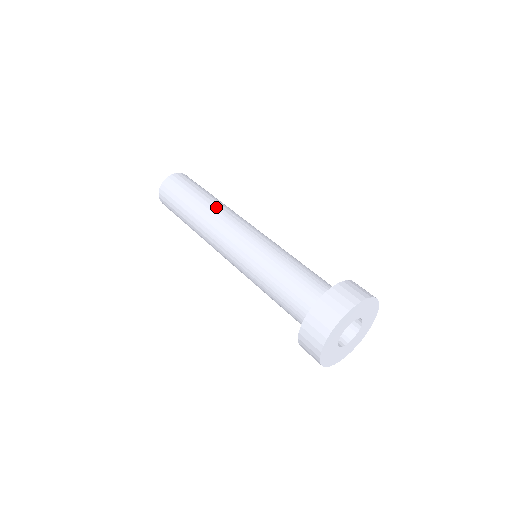
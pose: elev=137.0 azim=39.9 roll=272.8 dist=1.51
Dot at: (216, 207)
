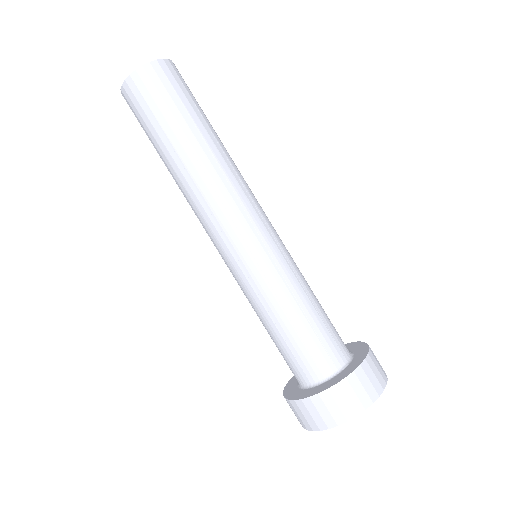
Dot at: (186, 187)
